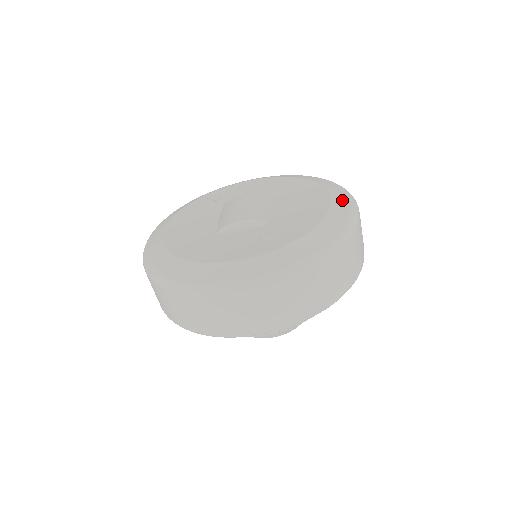
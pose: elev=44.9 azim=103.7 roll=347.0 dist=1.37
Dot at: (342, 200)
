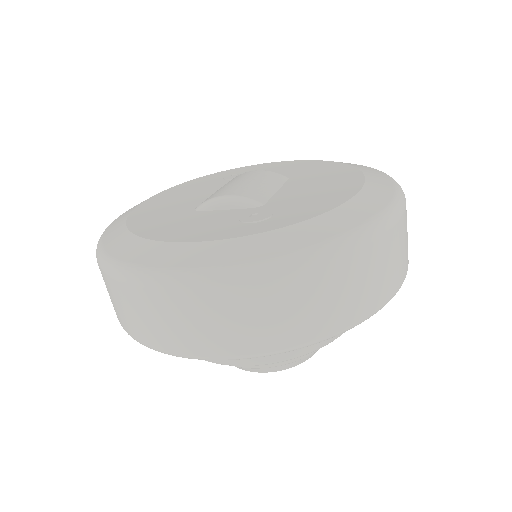
Dot at: (380, 190)
